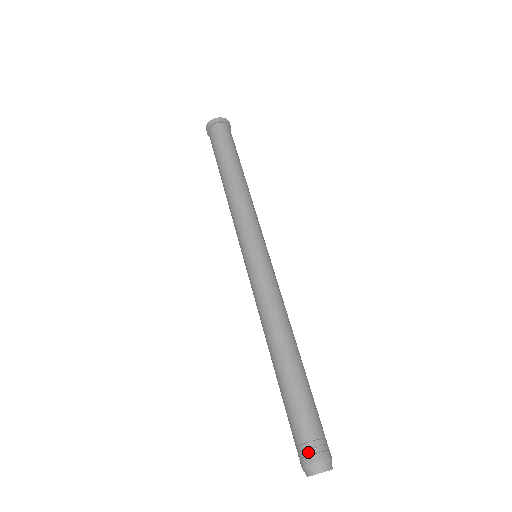
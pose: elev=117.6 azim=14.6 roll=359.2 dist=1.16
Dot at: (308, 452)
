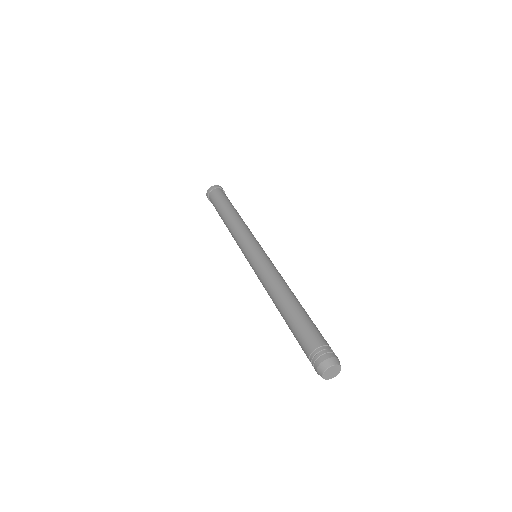
Dot at: (314, 359)
